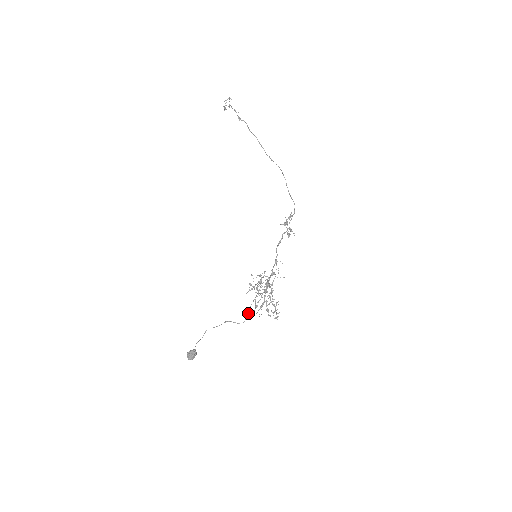
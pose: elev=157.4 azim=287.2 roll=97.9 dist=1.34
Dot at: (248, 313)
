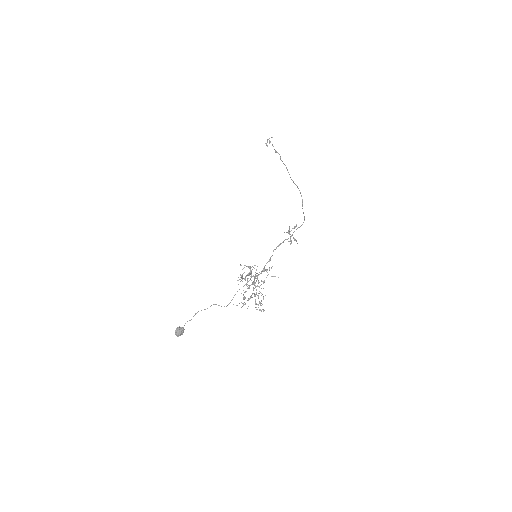
Dot at: (232, 299)
